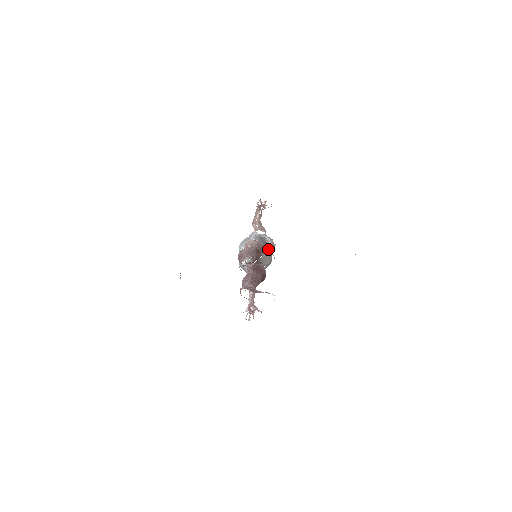
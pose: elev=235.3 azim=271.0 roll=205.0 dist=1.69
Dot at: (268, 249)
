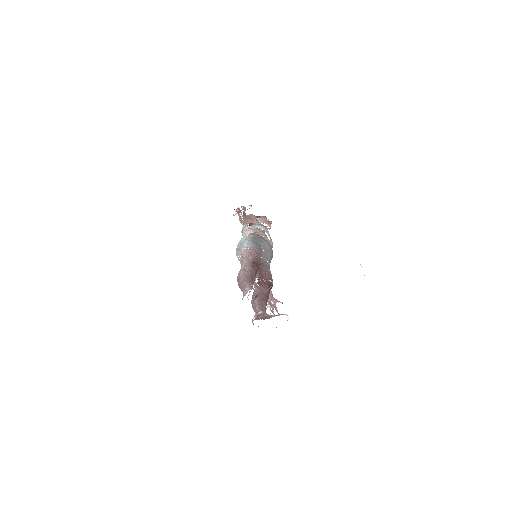
Dot at: (265, 245)
